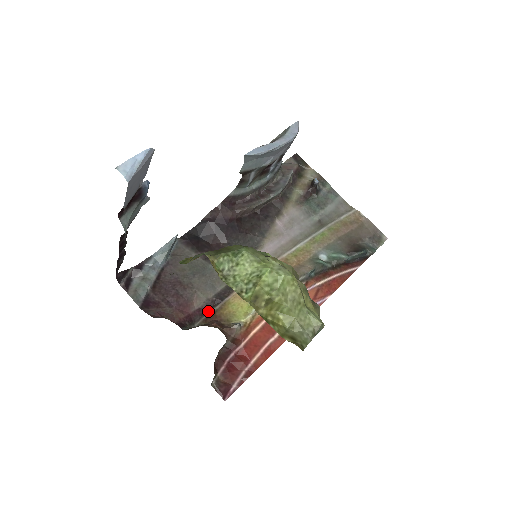
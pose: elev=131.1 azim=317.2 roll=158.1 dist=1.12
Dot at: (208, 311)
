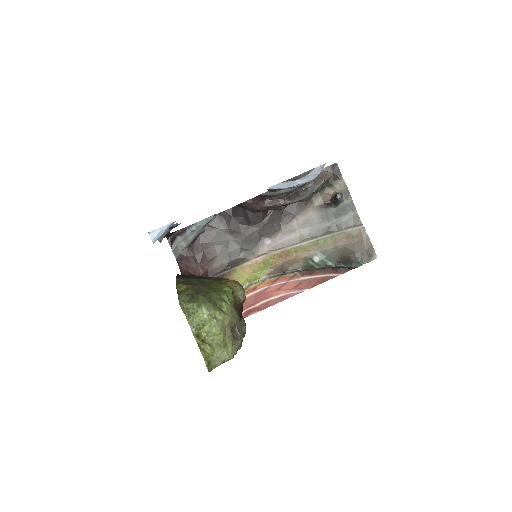
Dot at: (220, 272)
